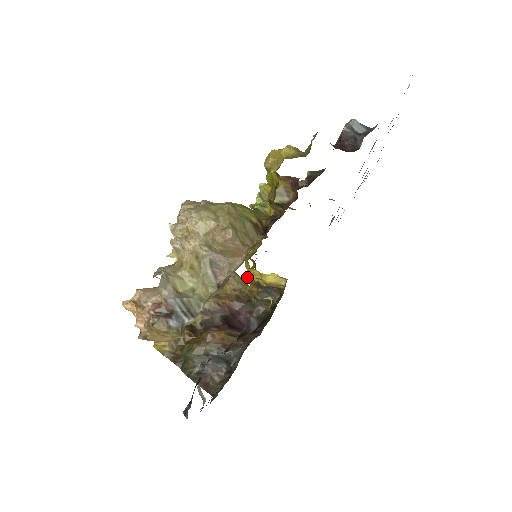
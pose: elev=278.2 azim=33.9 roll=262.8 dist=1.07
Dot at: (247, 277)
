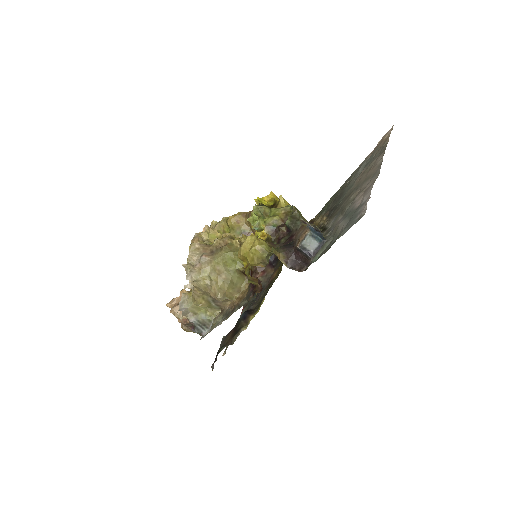
Dot at: occluded
